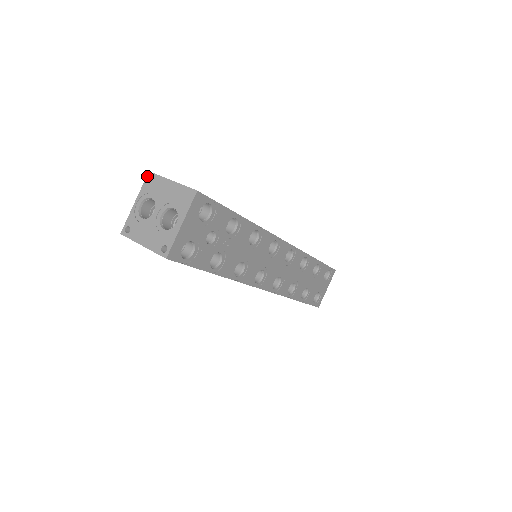
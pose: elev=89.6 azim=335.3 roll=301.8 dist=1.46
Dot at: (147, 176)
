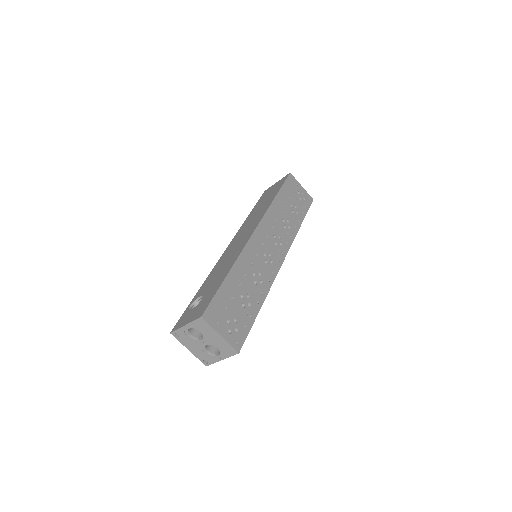
Dot at: (199, 319)
